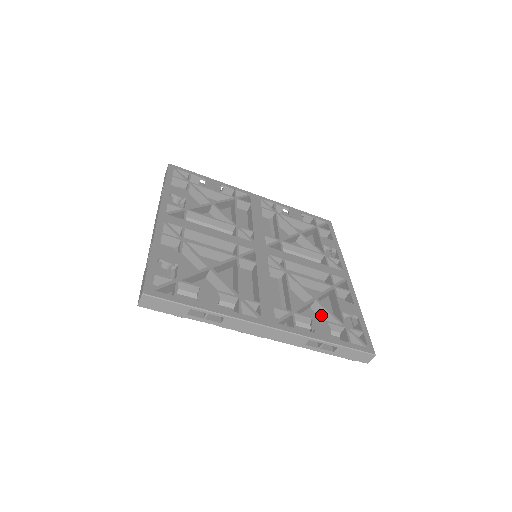
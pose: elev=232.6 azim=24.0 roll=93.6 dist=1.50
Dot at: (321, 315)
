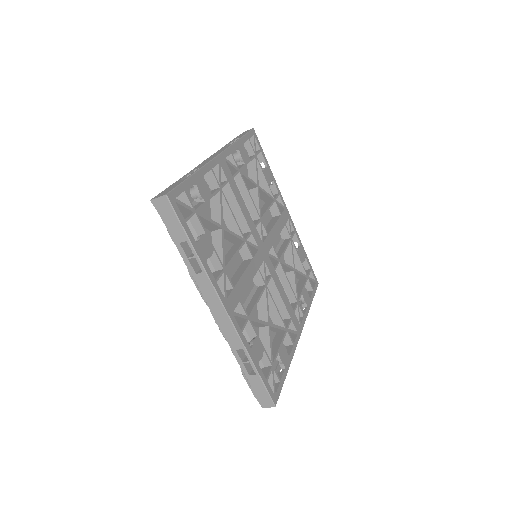
Dot at: occluded
